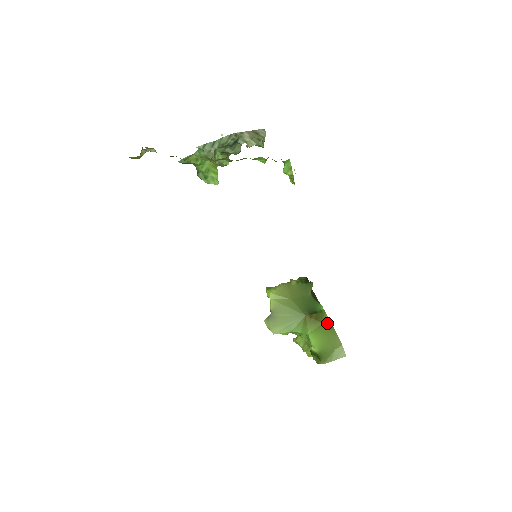
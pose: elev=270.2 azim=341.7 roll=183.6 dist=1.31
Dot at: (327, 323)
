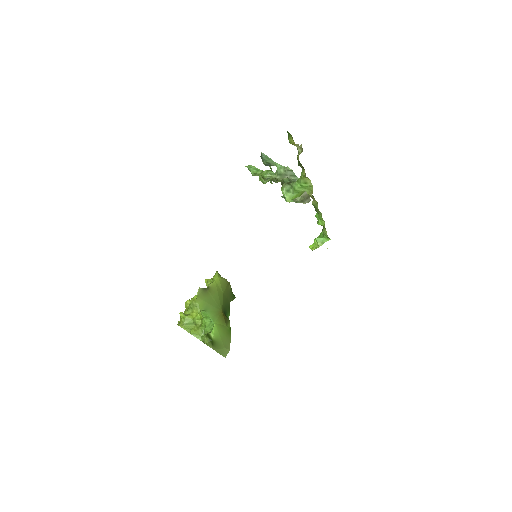
Dot at: (229, 328)
